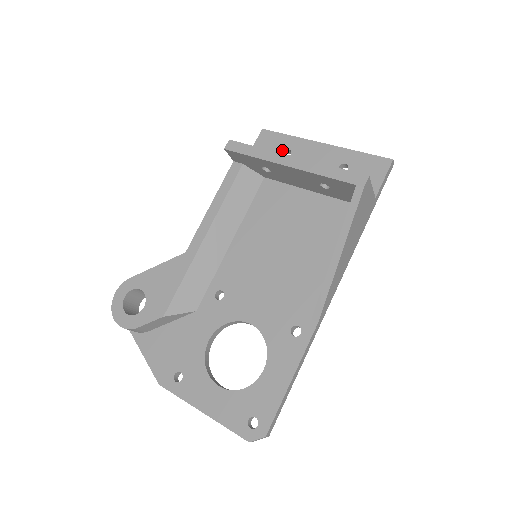
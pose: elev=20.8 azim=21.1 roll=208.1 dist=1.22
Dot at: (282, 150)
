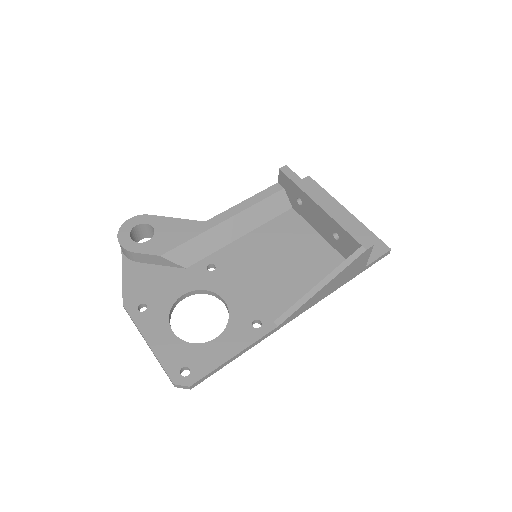
Dot at: occluded
